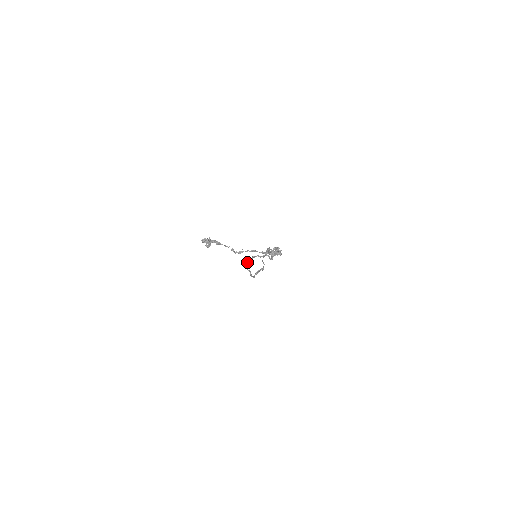
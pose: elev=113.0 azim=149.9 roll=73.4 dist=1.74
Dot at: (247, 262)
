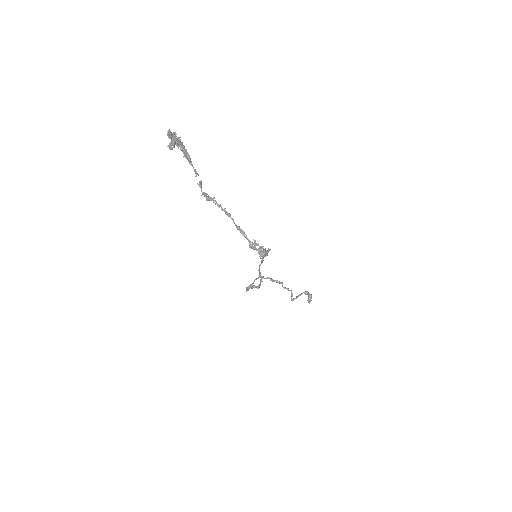
Dot at: (264, 278)
